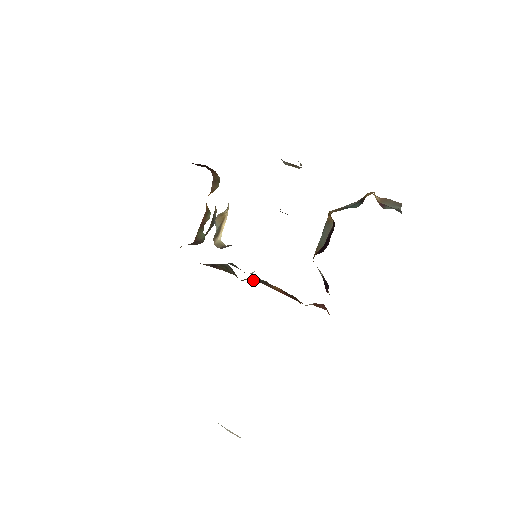
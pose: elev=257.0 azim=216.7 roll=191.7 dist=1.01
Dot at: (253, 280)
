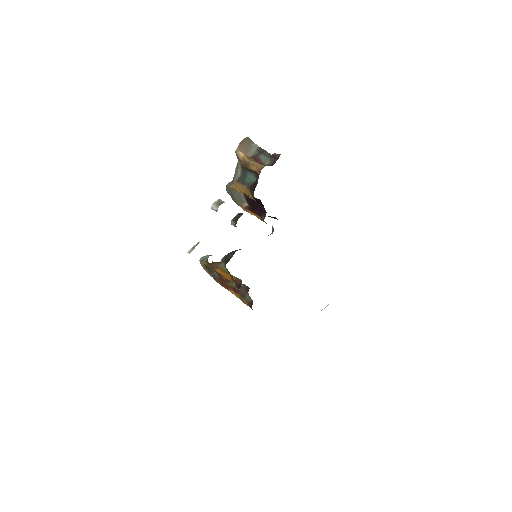
Dot at: occluded
